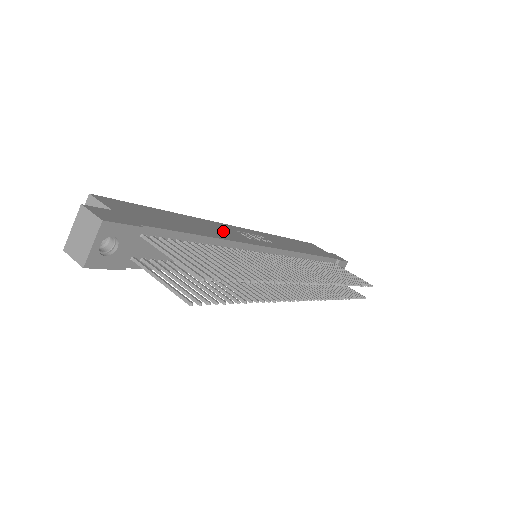
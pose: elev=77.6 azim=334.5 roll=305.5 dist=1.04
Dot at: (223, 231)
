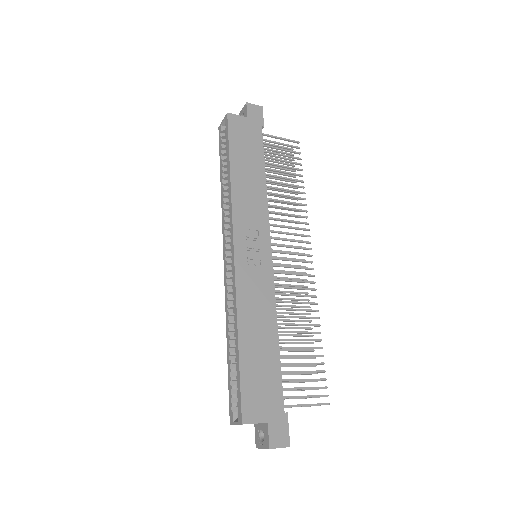
Dot at: (258, 299)
